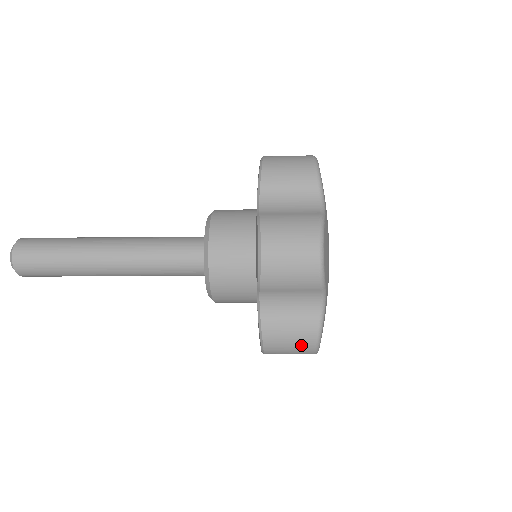
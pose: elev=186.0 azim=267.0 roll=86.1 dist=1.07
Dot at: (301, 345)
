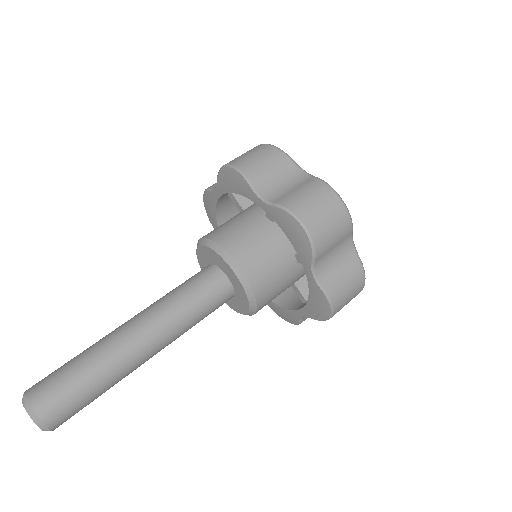
Dot at: occluded
